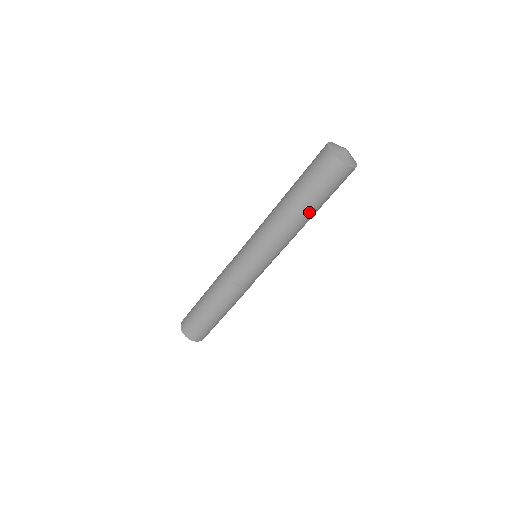
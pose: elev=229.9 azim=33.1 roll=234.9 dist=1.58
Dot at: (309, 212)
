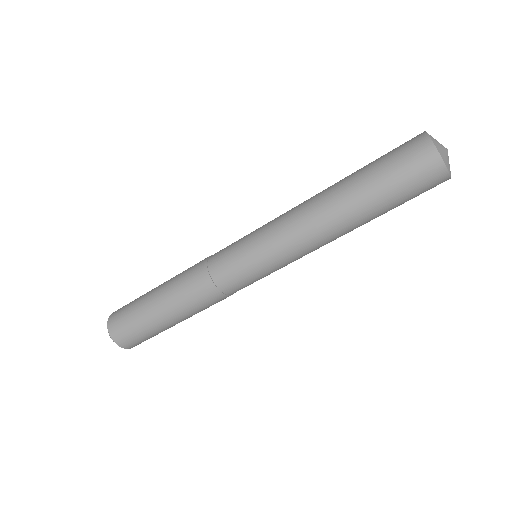
Dot at: (368, 221)
